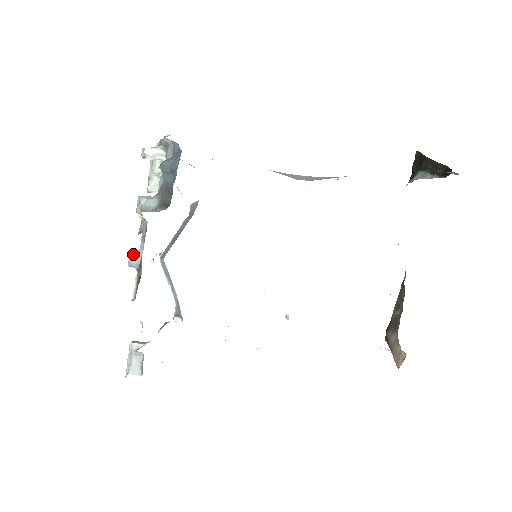
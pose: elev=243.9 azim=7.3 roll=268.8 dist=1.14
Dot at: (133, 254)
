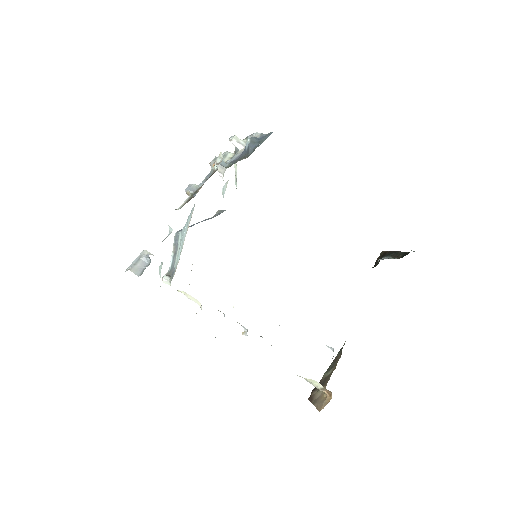
Dot at: (194, 184)
